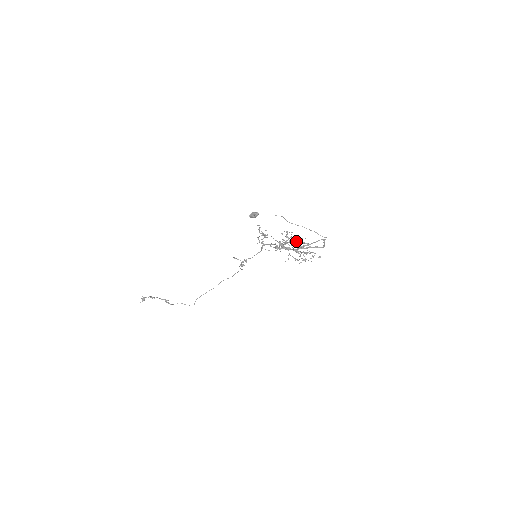
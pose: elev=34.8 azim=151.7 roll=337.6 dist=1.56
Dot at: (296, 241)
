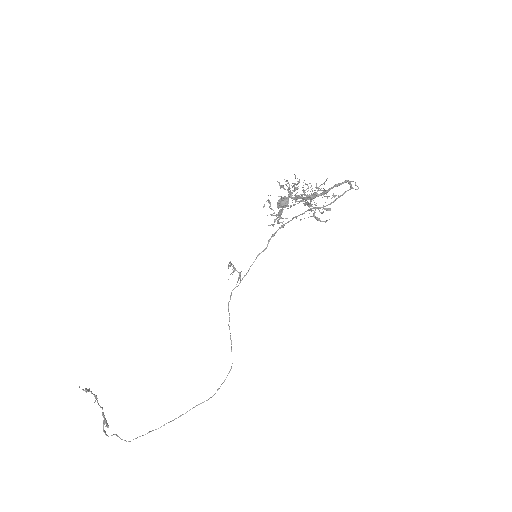
Dot at: (316, 217)
